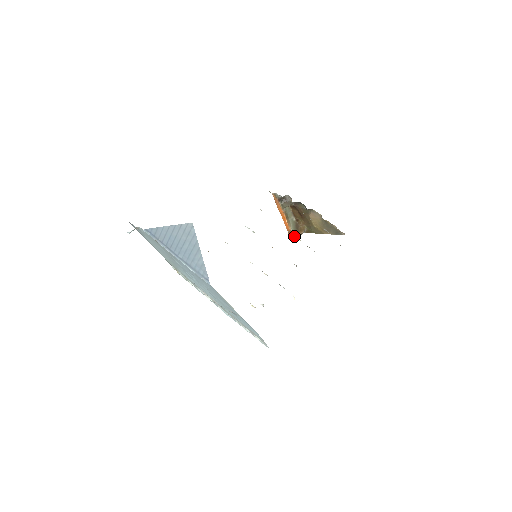
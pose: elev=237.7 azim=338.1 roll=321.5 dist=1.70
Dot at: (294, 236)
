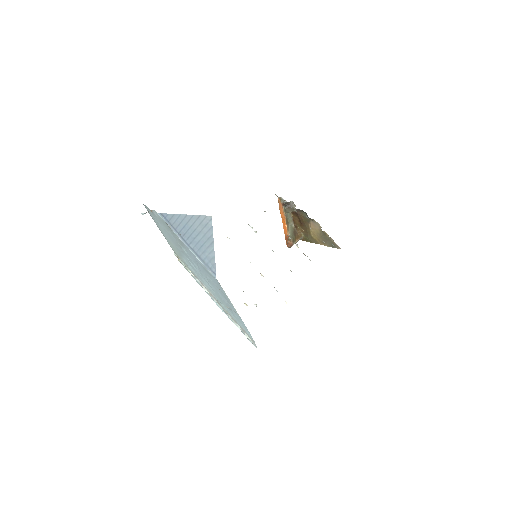
Dot at: (291, 242)
